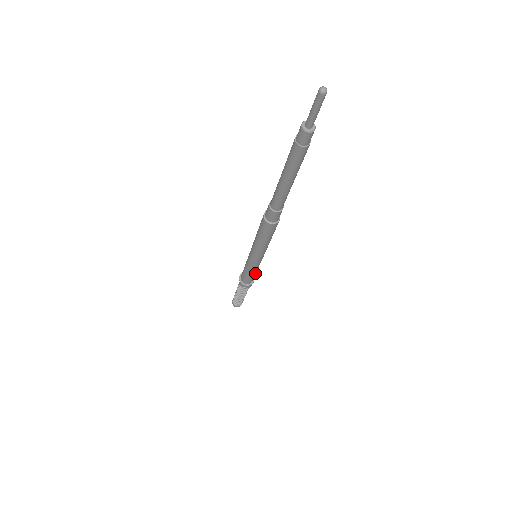
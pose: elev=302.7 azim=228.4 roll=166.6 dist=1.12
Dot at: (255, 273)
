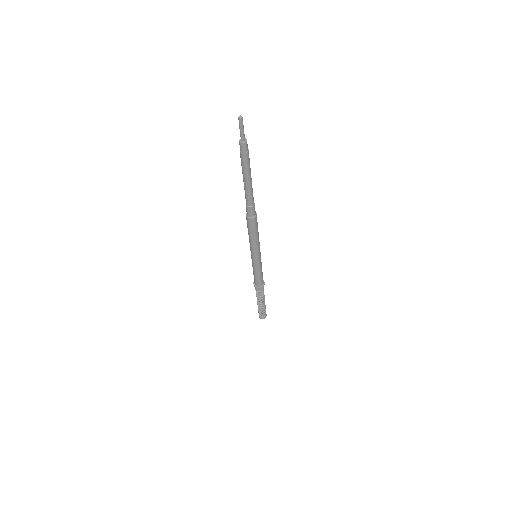
Dot at: (261, 273)
